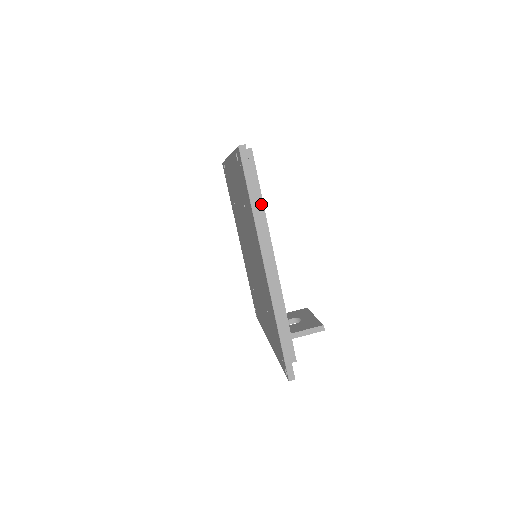
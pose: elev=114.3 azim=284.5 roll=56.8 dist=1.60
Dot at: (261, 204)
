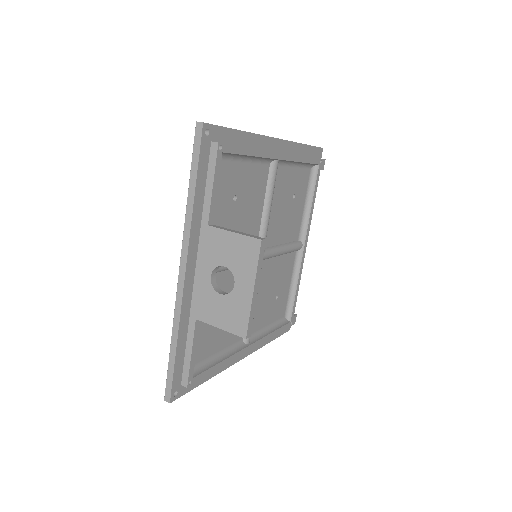
Dot at: (305, 156)
